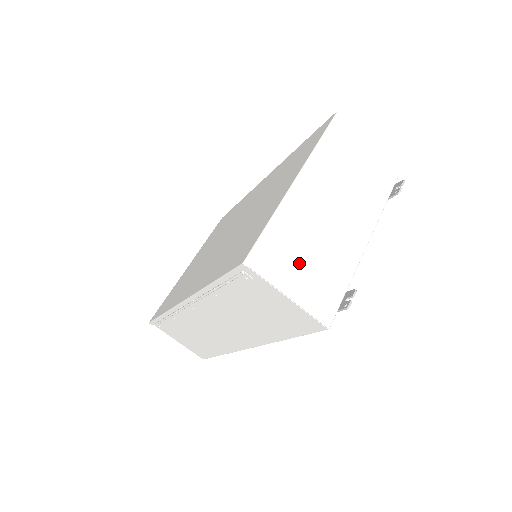
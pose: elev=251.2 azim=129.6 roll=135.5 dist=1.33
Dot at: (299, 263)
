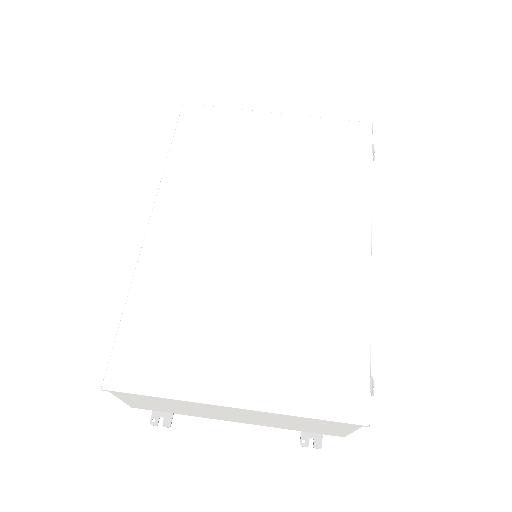
Dot at: (155, 403)
